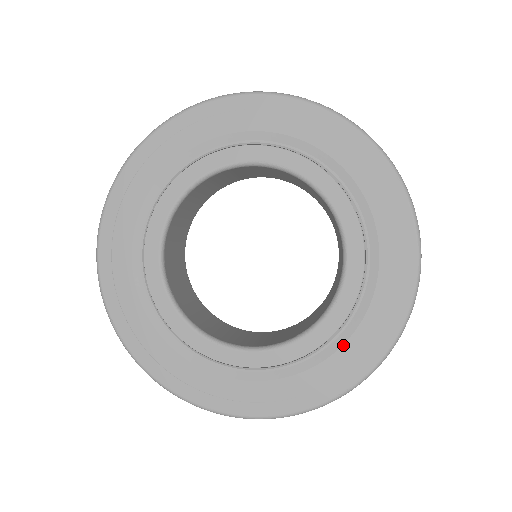
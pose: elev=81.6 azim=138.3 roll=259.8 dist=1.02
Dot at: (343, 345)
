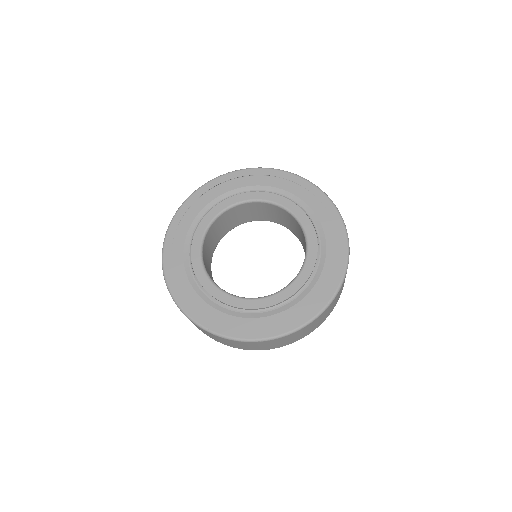
Dot at: (323, 268)
